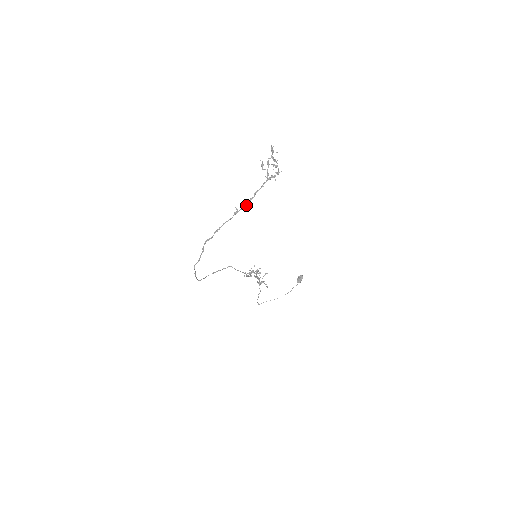
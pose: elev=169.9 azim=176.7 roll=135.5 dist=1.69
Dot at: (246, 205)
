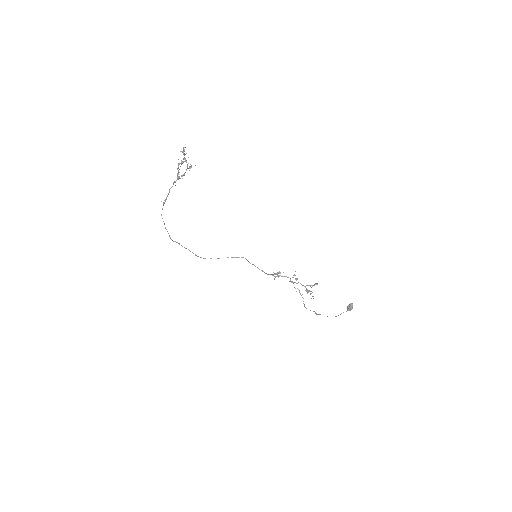
Dot at: (166, 199)
